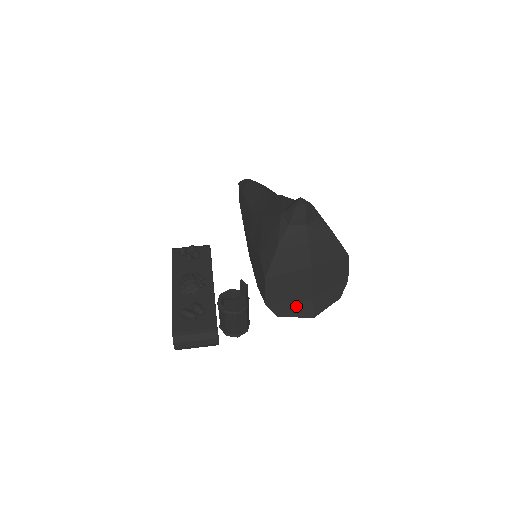
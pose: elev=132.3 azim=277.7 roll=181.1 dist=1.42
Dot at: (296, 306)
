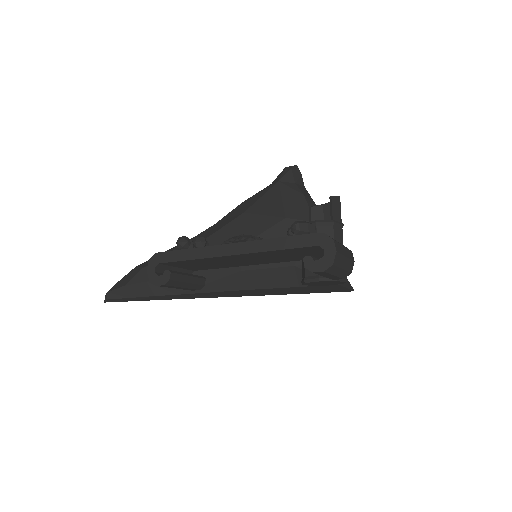
Dot at: occluded
